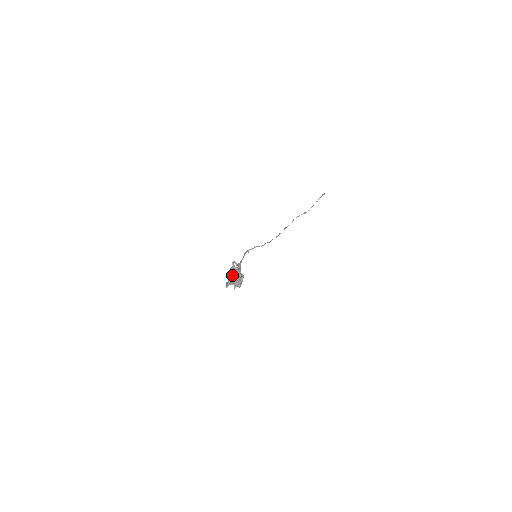
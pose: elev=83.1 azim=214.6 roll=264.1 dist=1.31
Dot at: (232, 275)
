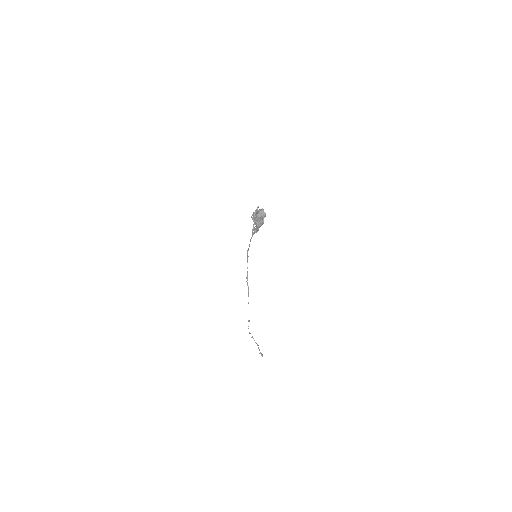
Dot at: occluded
